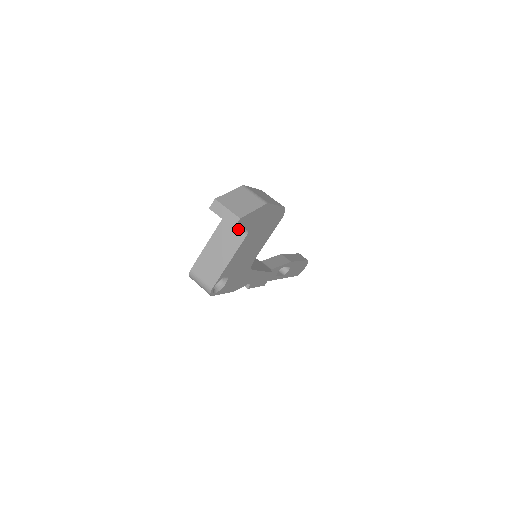
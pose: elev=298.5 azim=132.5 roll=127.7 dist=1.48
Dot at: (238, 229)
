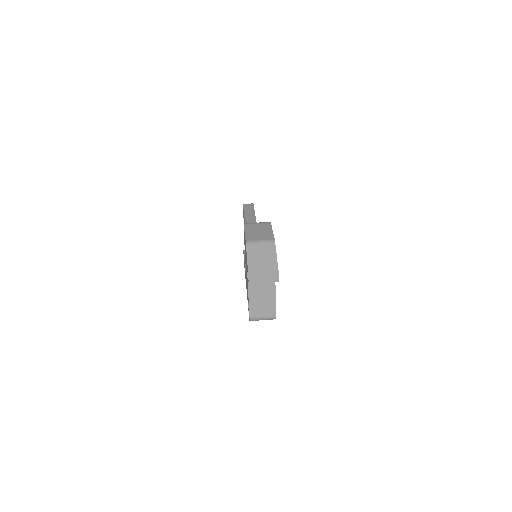
Dot at: occluded
